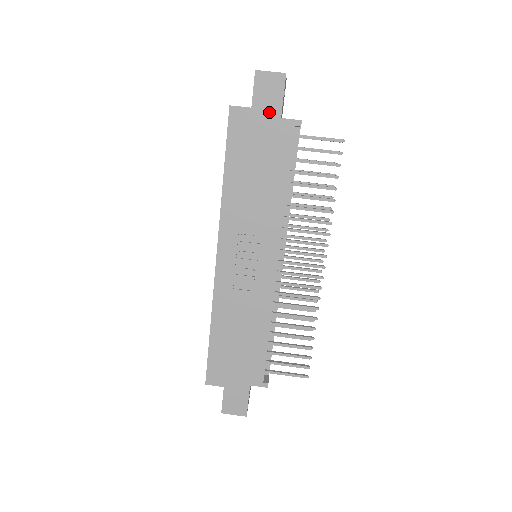
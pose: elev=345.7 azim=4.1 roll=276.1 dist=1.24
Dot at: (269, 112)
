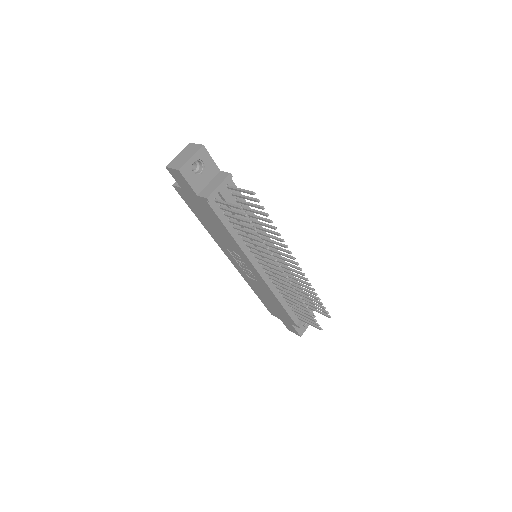
Dot at: (190, 191)
